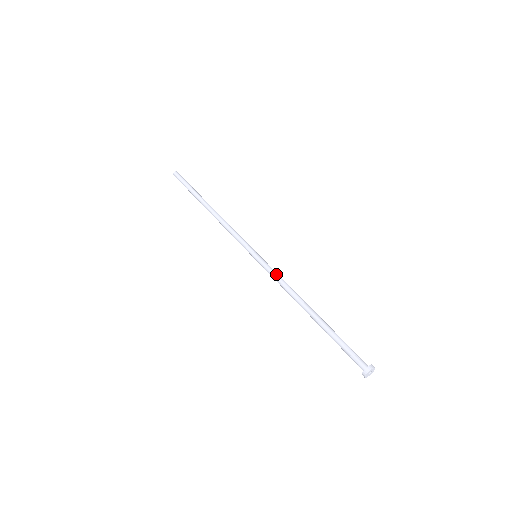
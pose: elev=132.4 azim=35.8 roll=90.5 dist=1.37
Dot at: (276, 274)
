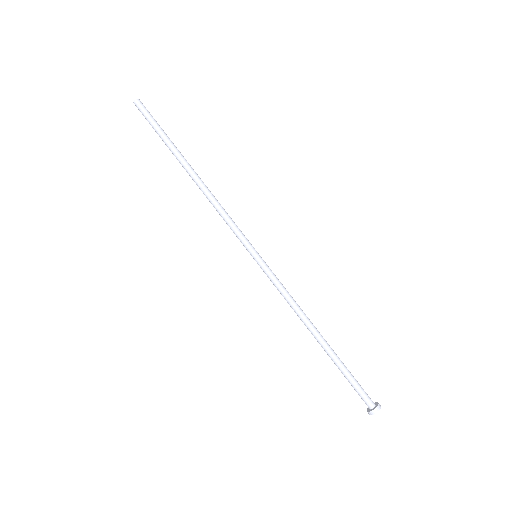
Dot at: (282, 286)
